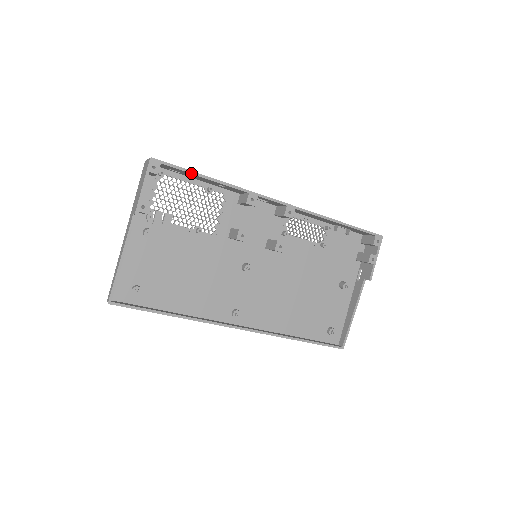
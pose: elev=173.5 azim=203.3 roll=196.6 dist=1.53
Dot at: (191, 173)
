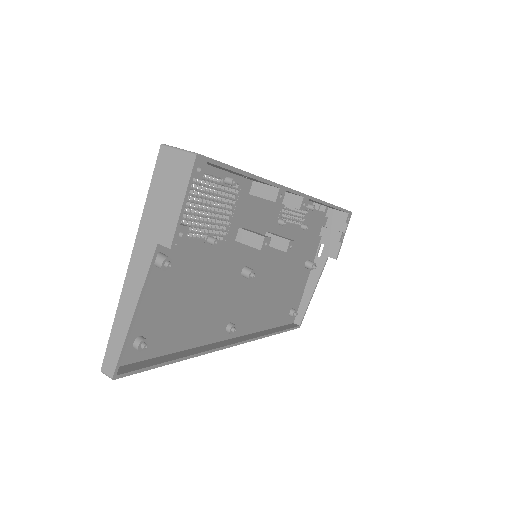
Dot at: (235, 171)
